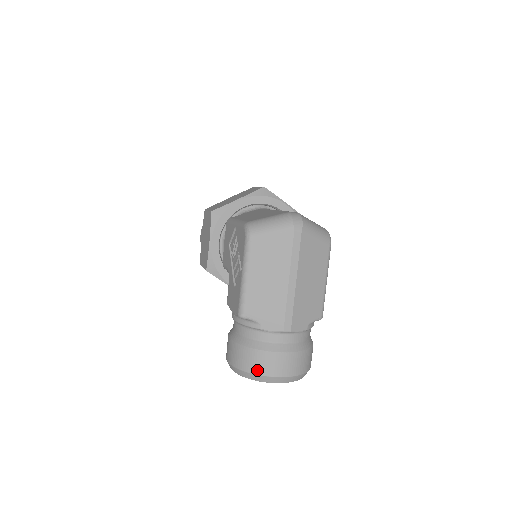
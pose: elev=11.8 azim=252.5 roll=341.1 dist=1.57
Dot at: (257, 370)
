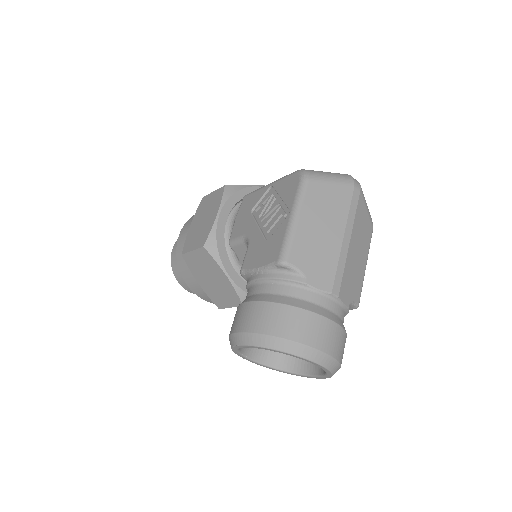
Dot at: (295, 335)
